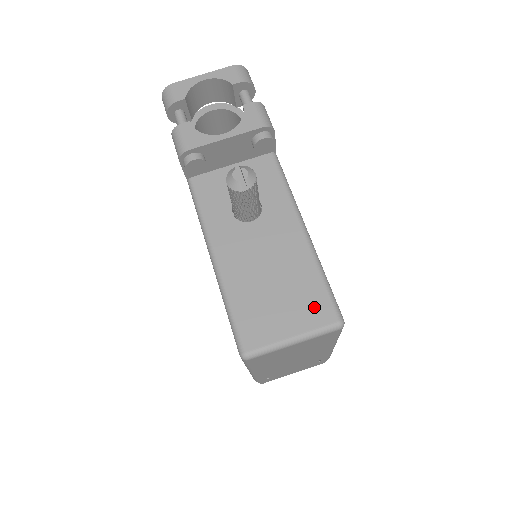
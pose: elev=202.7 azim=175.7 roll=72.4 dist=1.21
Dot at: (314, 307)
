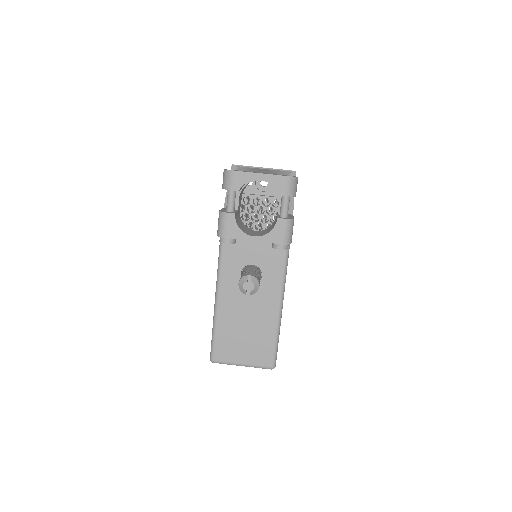
Dot at: (262, 354)
